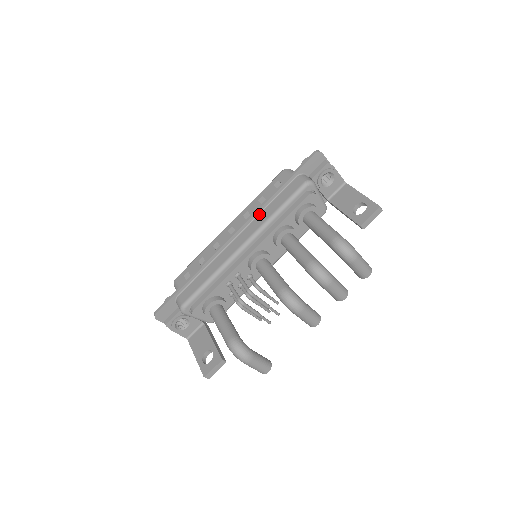
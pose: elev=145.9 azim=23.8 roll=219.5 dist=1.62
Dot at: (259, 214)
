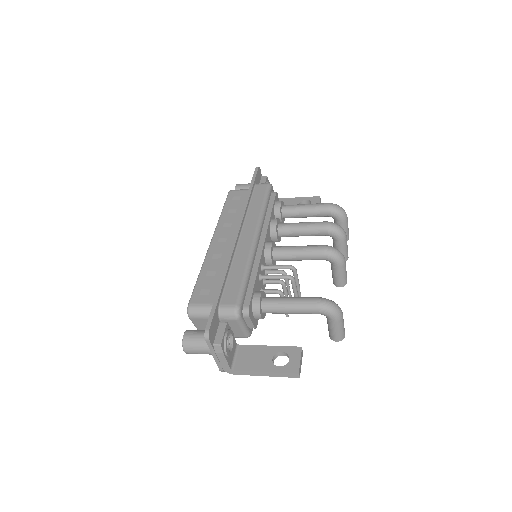
Dot at: (246, 215)
